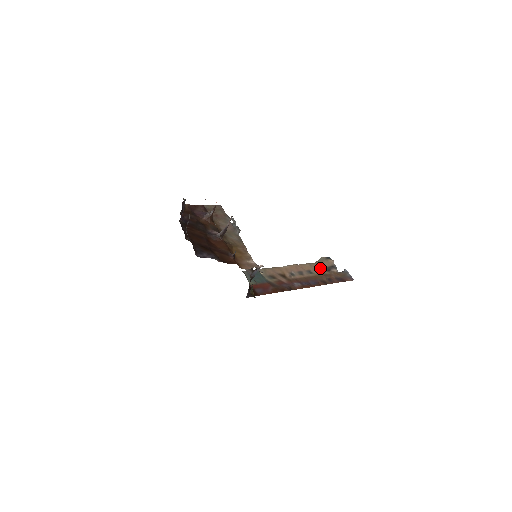
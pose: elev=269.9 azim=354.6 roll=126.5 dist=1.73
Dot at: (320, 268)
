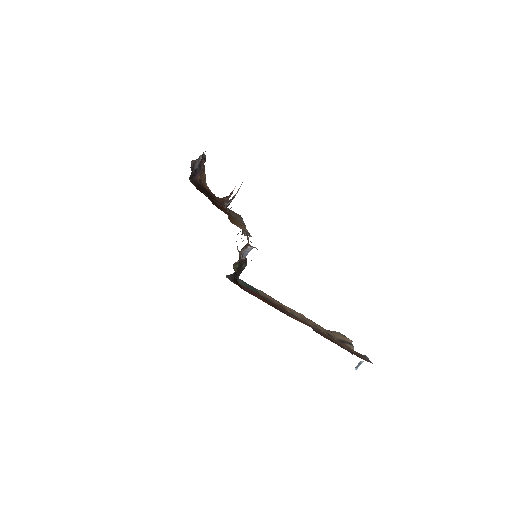
Dot at: (332, 335)
